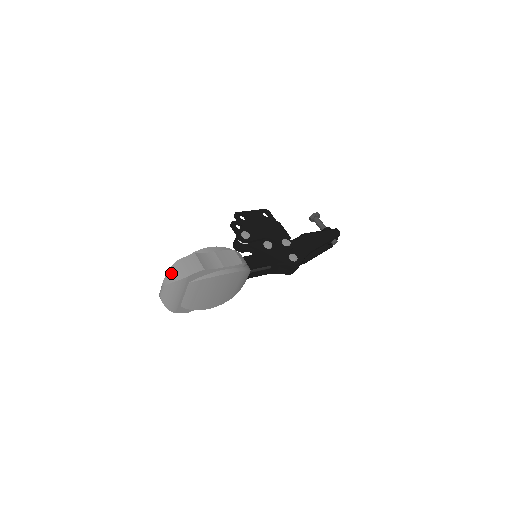
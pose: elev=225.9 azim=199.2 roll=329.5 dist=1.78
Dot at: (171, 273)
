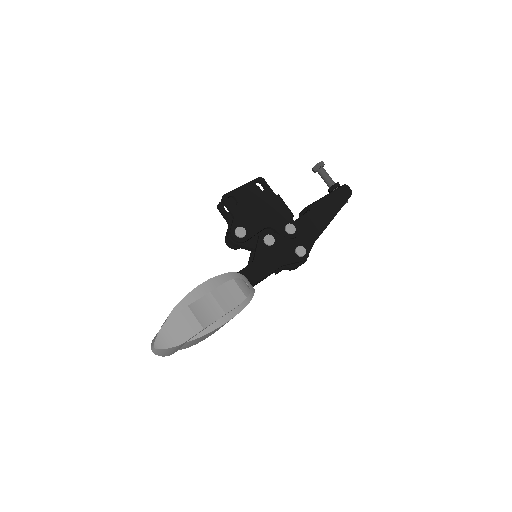
Dot at: (163, 337)
